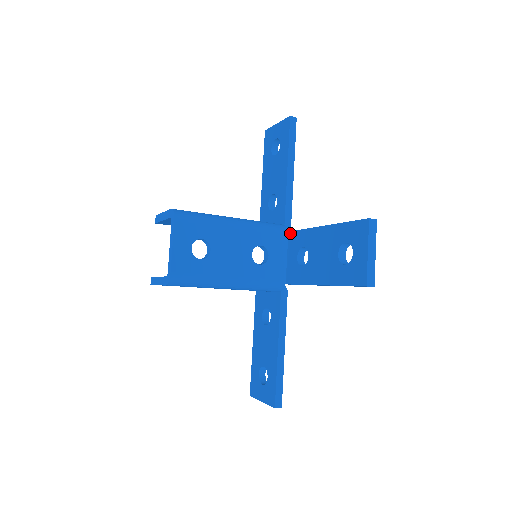
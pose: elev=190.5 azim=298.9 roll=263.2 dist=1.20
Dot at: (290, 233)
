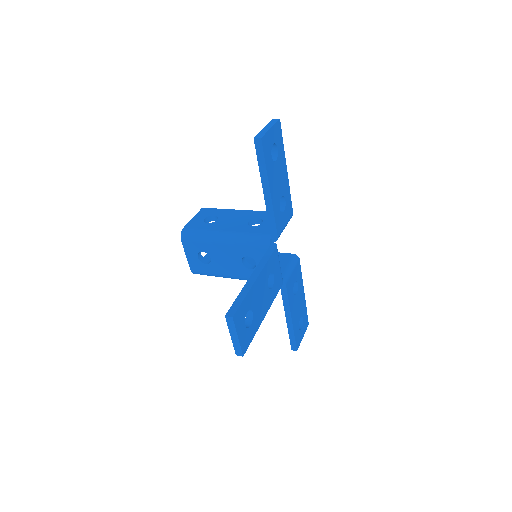
Dot at: (268, 250)
